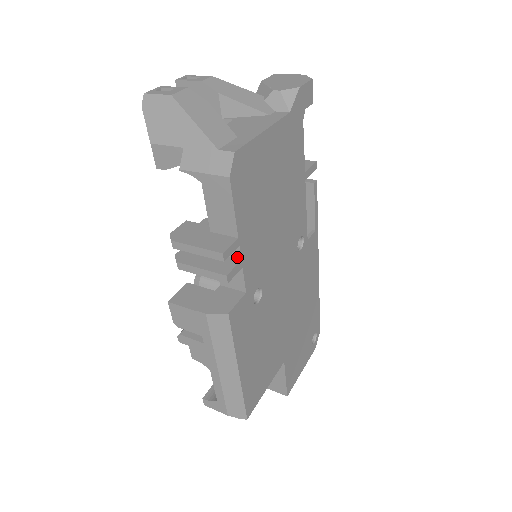
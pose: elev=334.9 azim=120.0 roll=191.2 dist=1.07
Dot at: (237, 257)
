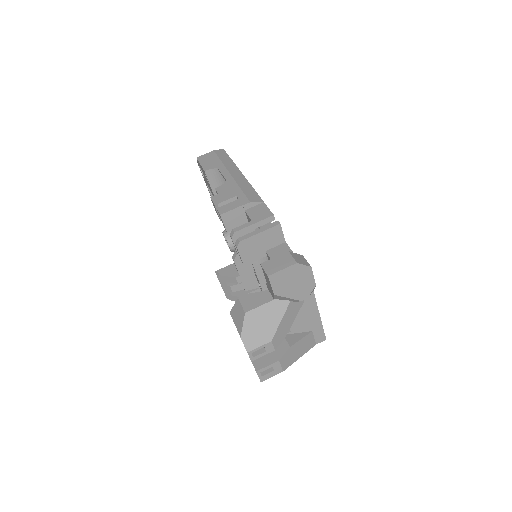
Dot at: occluded
